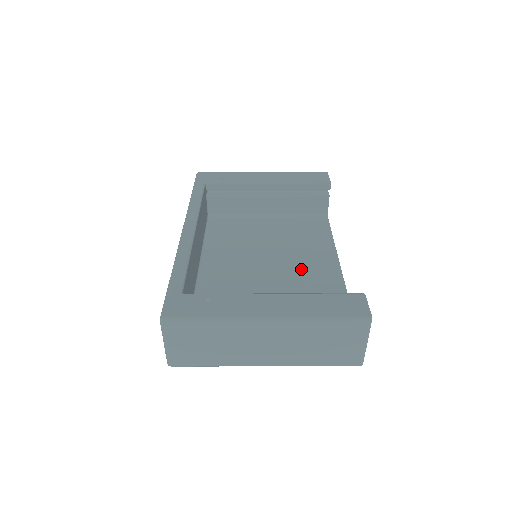
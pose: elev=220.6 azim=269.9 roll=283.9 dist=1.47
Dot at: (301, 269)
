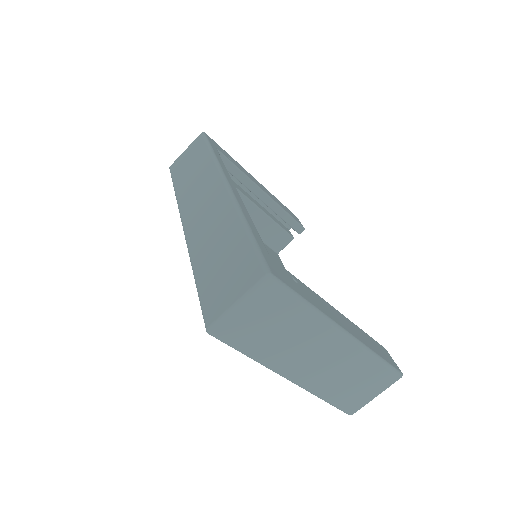
Dot at: occluded
